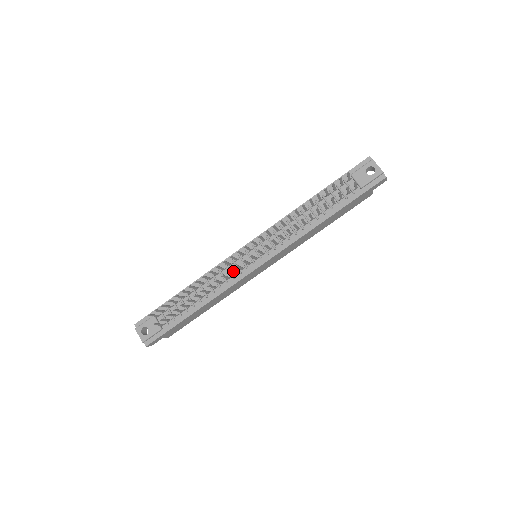
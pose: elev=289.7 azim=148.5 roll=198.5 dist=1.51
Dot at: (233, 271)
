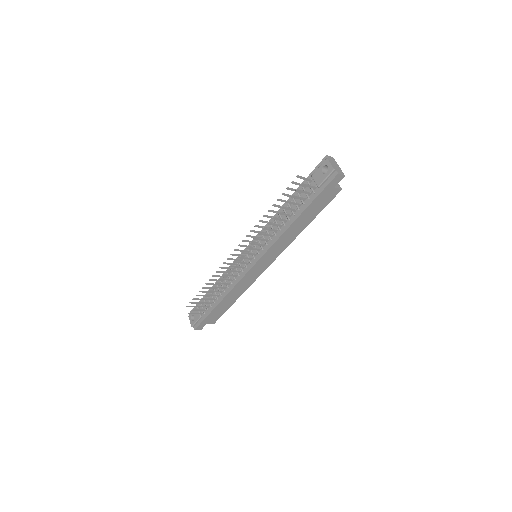
Dot at: (233, 270)
